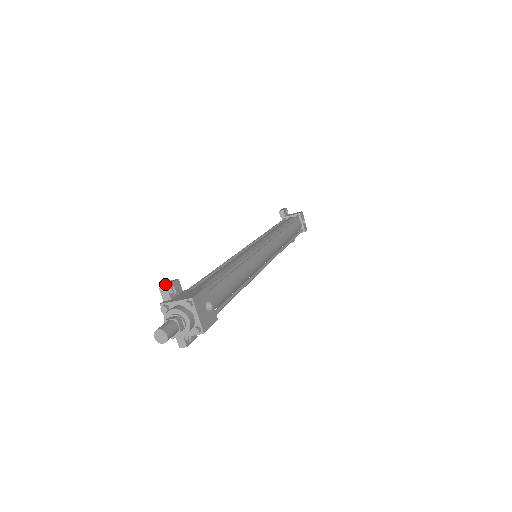
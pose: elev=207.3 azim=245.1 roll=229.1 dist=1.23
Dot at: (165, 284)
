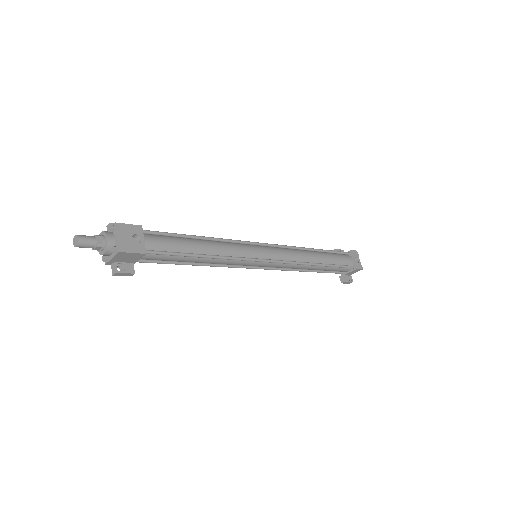
Dot at: occluded
